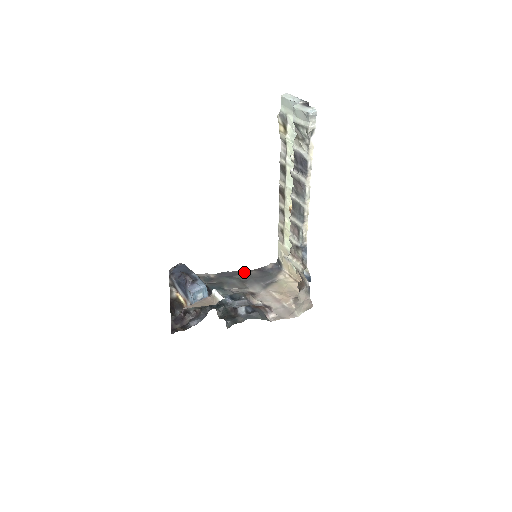
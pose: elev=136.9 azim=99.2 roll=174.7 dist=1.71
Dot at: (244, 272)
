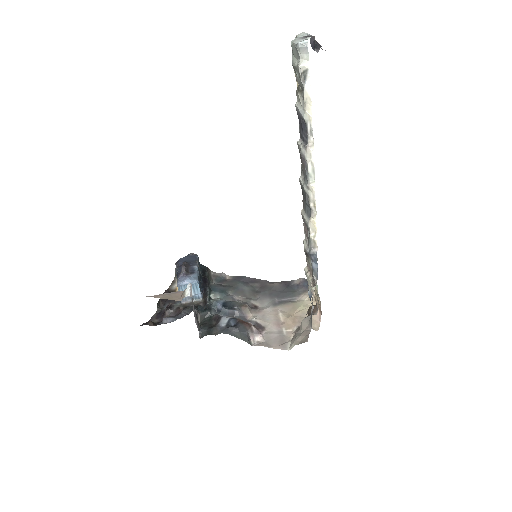
Dot at: (265, 282)
